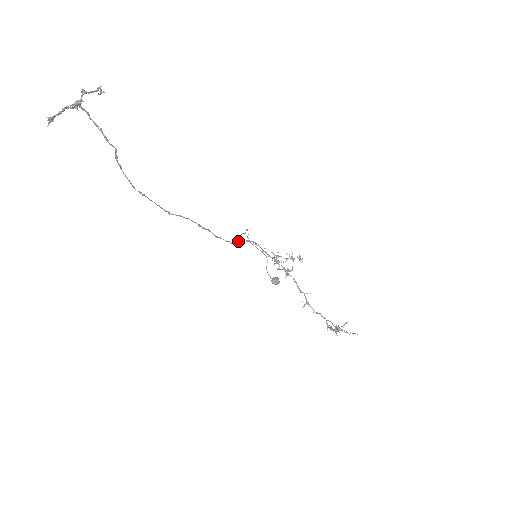
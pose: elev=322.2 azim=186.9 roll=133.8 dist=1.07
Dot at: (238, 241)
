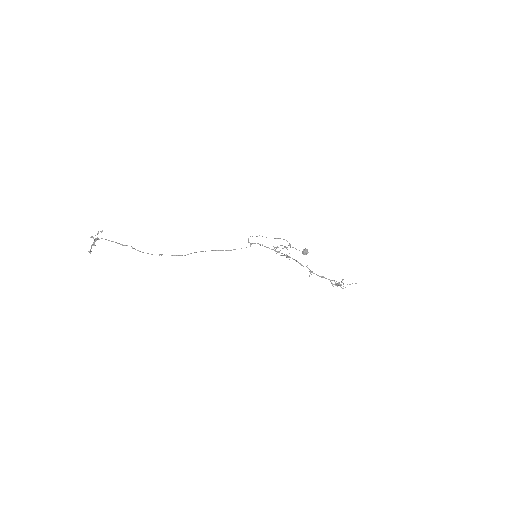
Dot at: (250, 245)
